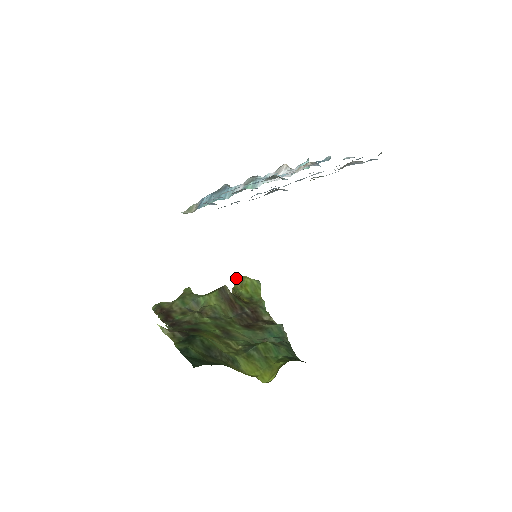
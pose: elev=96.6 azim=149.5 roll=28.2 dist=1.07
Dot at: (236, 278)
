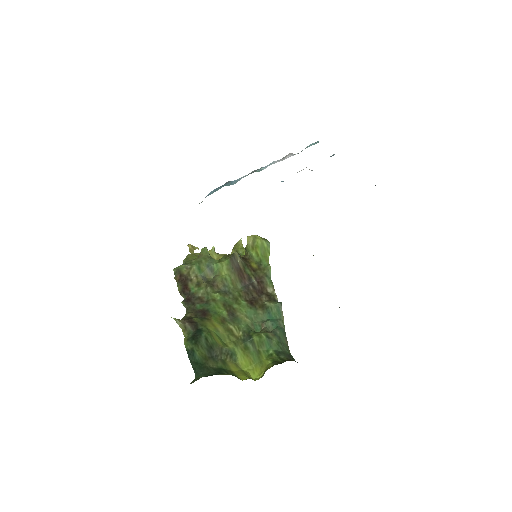
Dot at: (249, 237)
